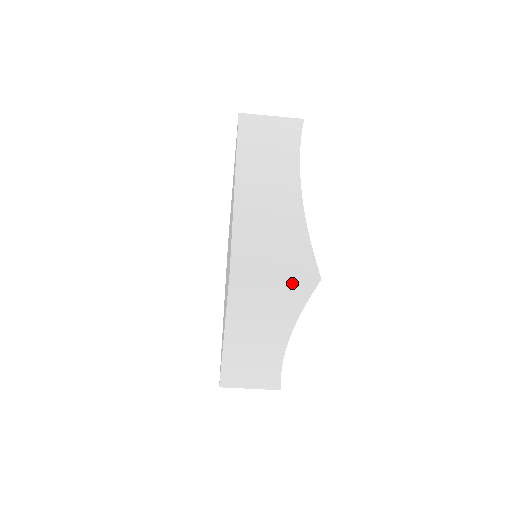
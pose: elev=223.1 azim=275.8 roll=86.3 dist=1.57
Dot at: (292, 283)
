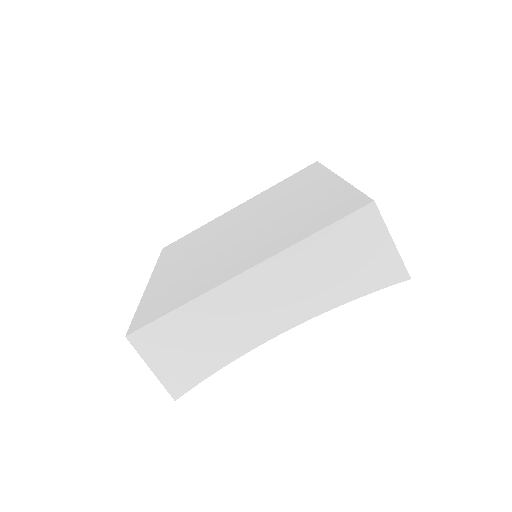
Dot at: (391, 261)
